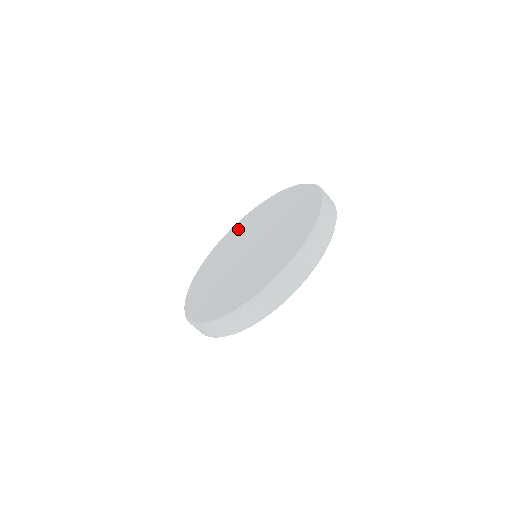
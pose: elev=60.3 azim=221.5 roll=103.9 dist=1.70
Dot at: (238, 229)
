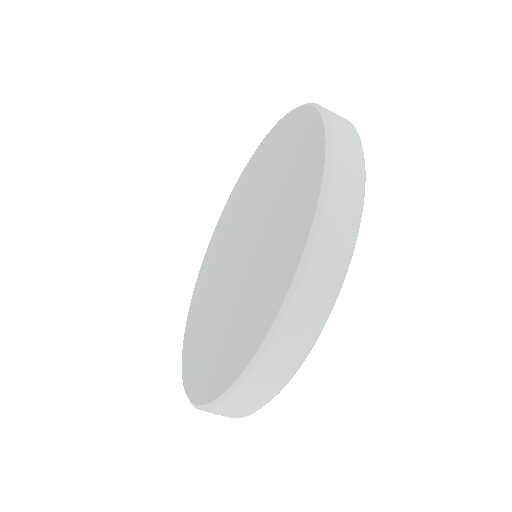
Dot at: (257, 163)
